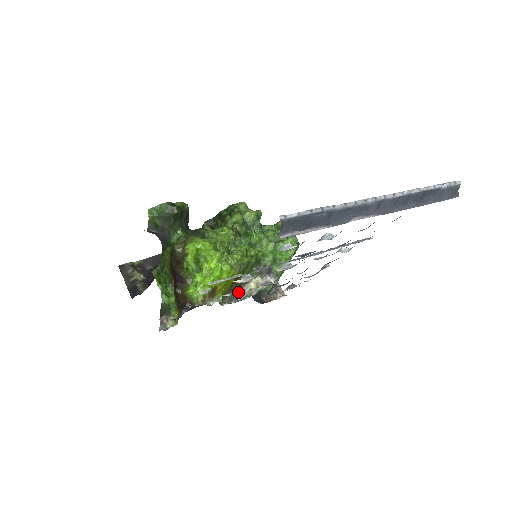
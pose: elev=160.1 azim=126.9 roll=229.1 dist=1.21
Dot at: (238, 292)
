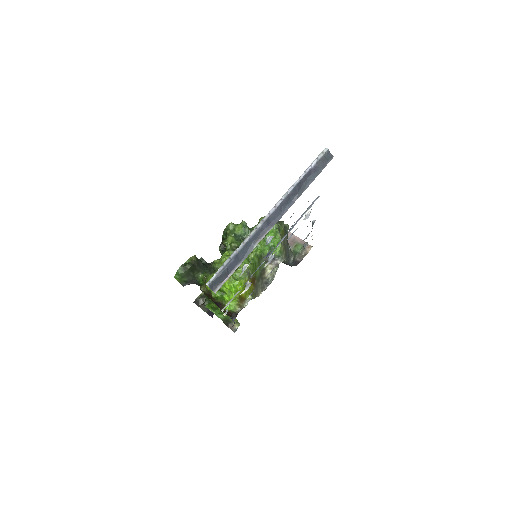
Dot at: (264, 281)
